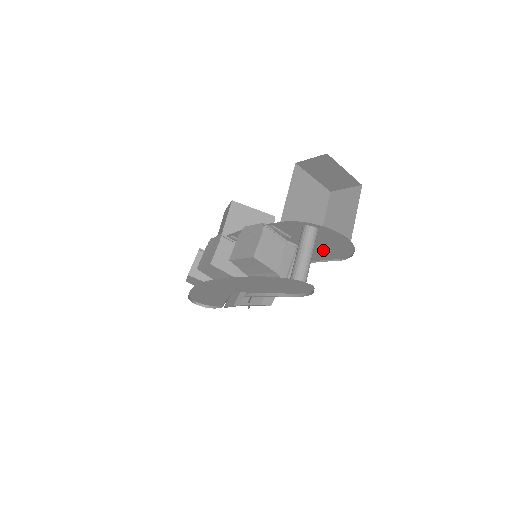
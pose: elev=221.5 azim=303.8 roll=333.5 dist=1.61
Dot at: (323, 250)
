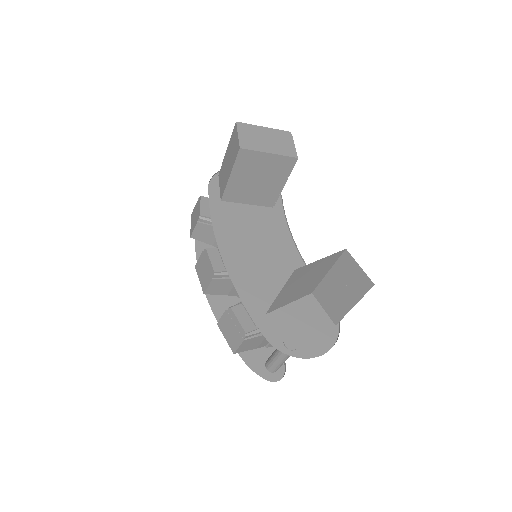
Dot at: (314, 308)
